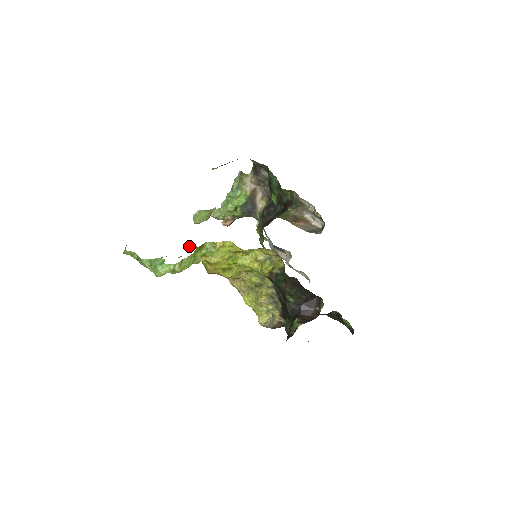
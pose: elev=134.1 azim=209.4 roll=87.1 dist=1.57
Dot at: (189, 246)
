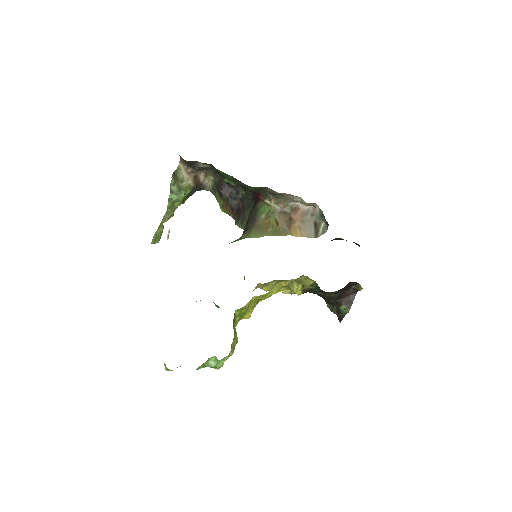
Dot at: occluded
